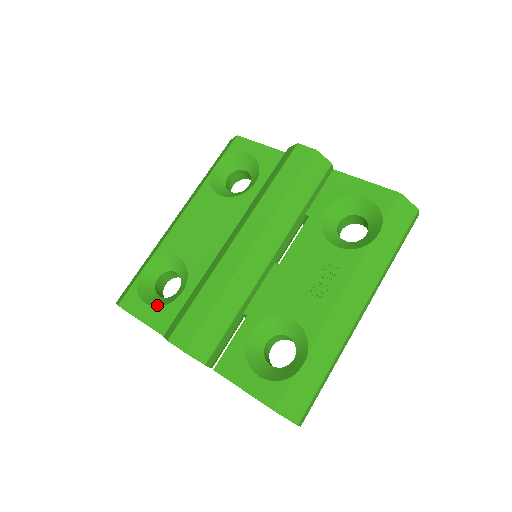
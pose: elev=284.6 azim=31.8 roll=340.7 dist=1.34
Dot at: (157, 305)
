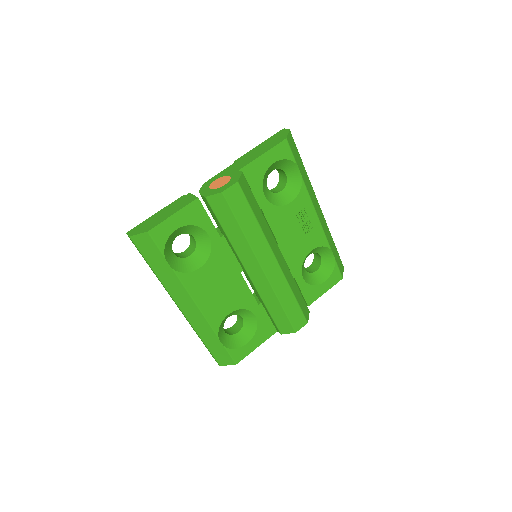
Dot at: (252, 335)
